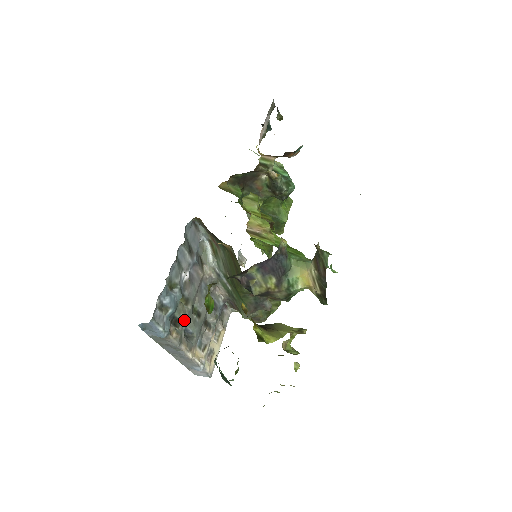
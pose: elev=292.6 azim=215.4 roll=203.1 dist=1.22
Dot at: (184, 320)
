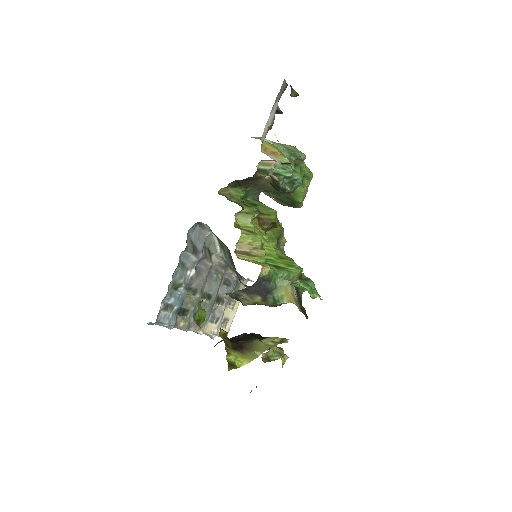
Dot at: (192, 308)
